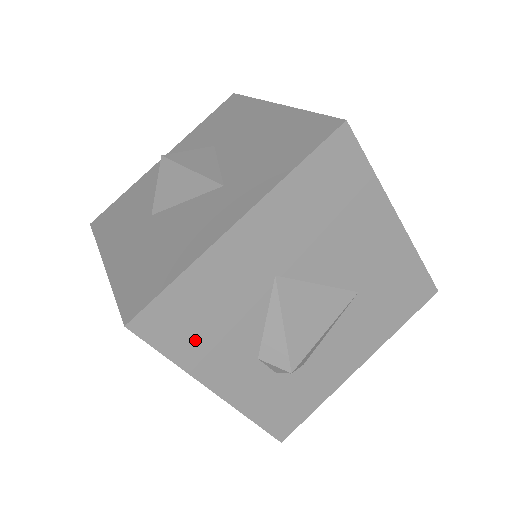
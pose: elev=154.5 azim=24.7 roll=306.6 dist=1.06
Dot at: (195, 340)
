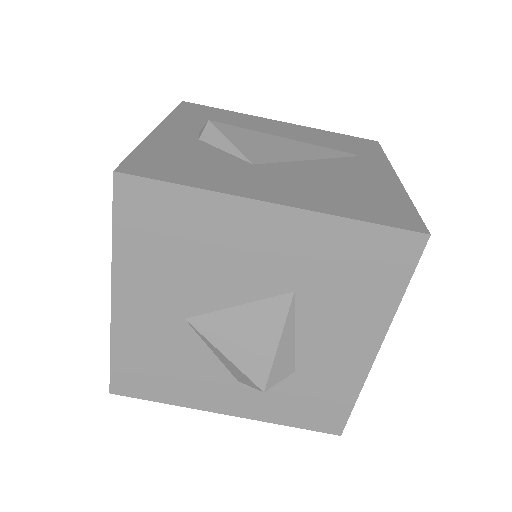
Dot at: (167, 385)
